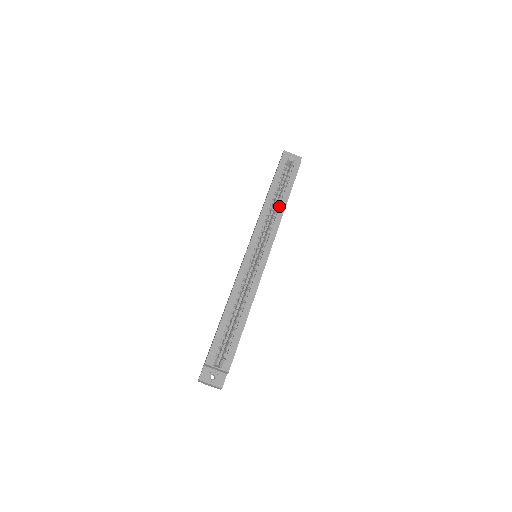
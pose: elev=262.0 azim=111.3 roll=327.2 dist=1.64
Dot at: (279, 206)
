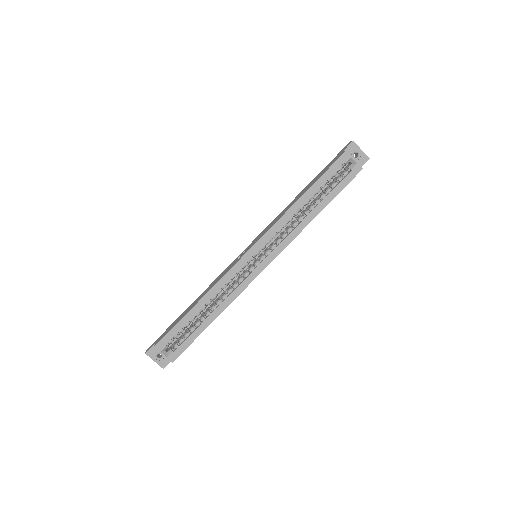
Dot at: (306, 216)
